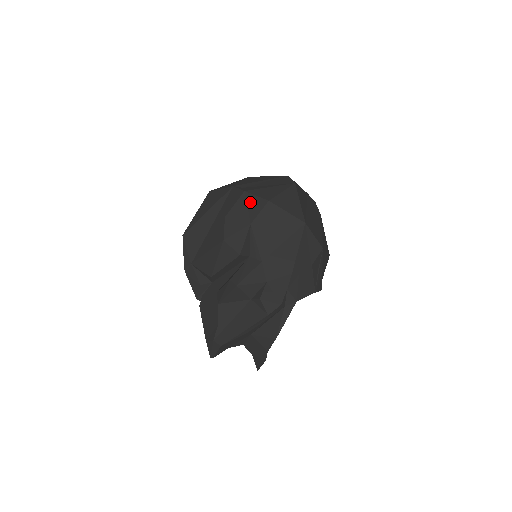
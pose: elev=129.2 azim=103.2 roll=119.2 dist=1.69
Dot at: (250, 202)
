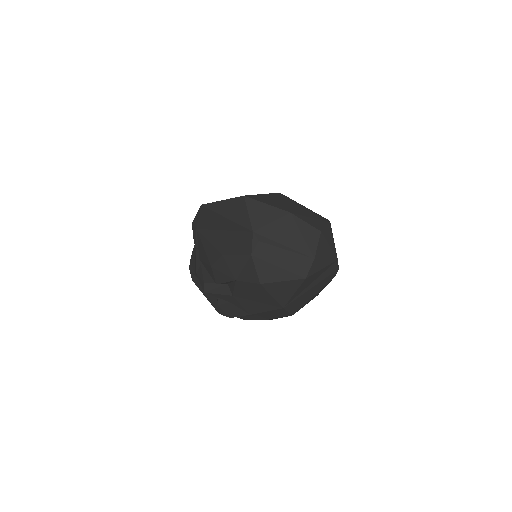
Dot at: (248, 268)
